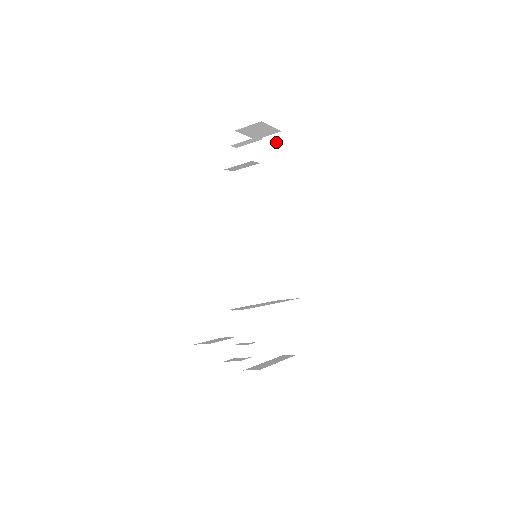
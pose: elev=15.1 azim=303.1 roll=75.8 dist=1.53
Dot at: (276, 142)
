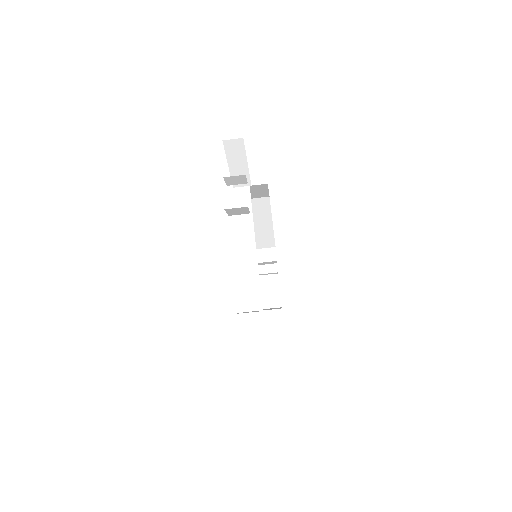
Dot at: occluded
